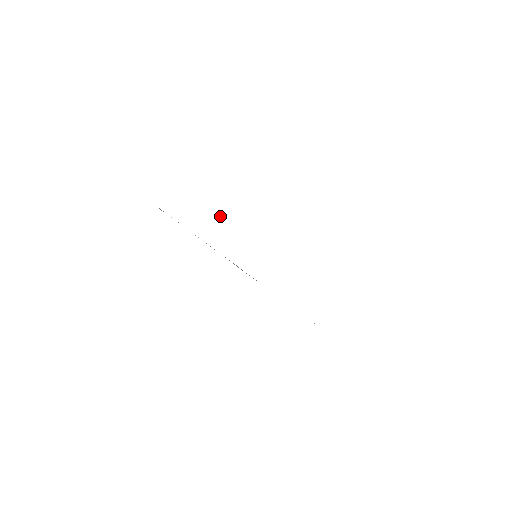
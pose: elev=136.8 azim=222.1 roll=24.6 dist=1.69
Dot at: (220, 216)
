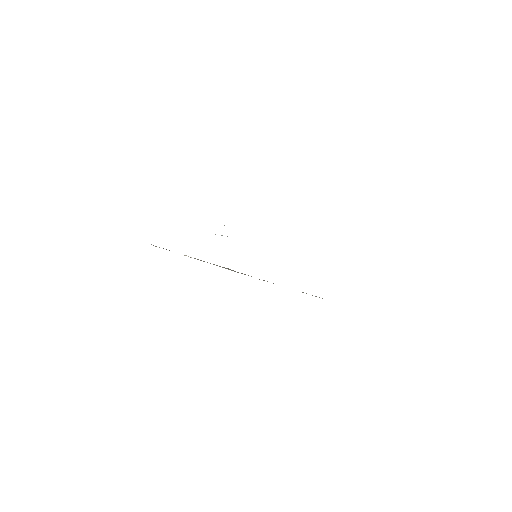
Dot at: (222, 235)
